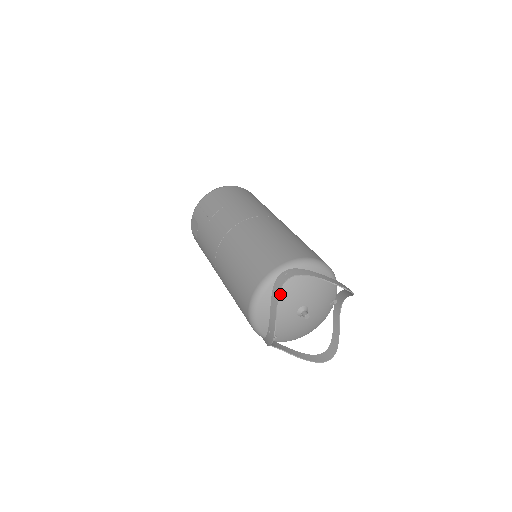
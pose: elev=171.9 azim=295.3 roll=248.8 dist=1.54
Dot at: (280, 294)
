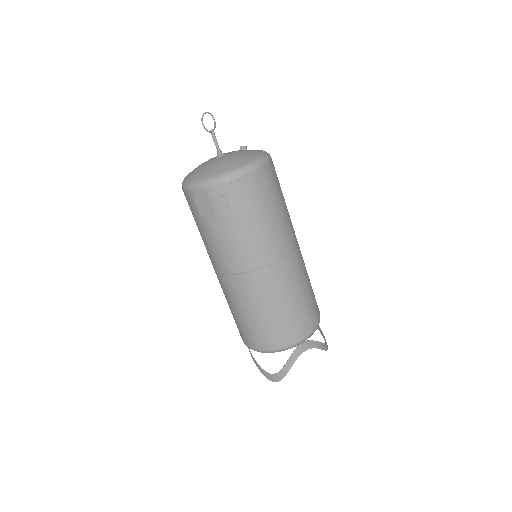
Dot at: occluded
